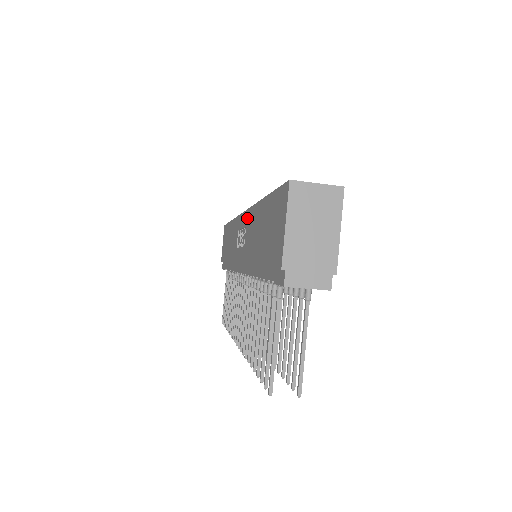
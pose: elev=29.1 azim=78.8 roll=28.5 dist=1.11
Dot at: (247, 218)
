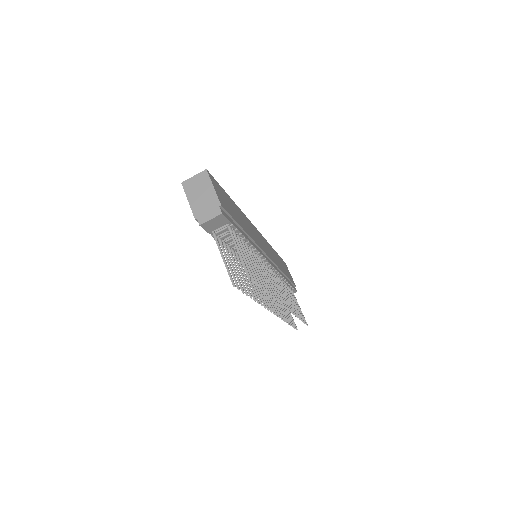
Dot at: occluded
